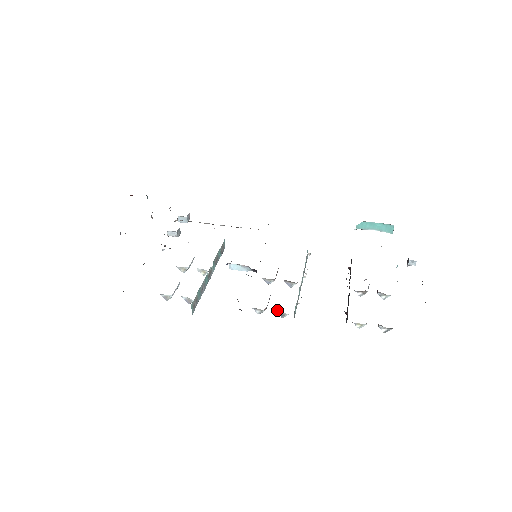
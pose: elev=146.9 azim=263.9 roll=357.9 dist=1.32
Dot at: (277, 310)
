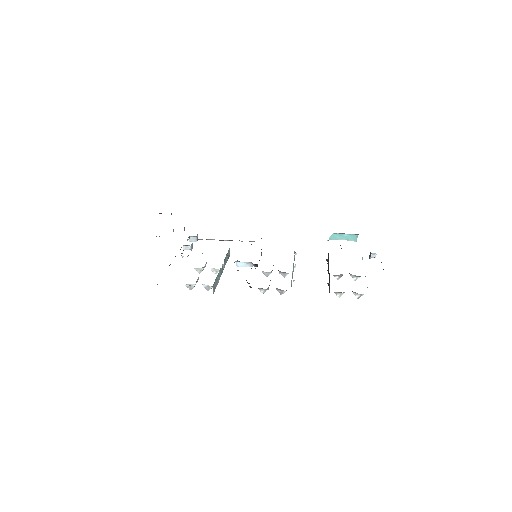
Dot at: (277, 288)
